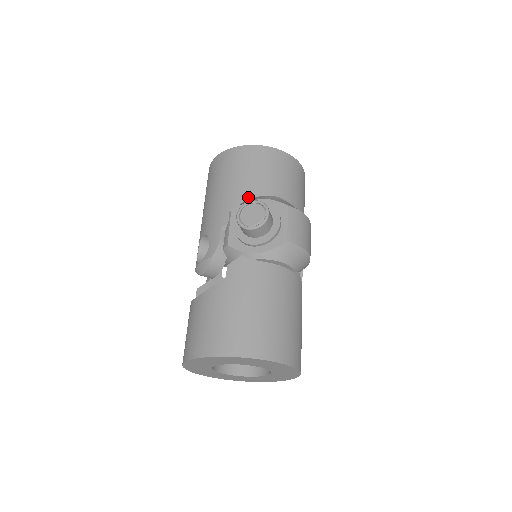
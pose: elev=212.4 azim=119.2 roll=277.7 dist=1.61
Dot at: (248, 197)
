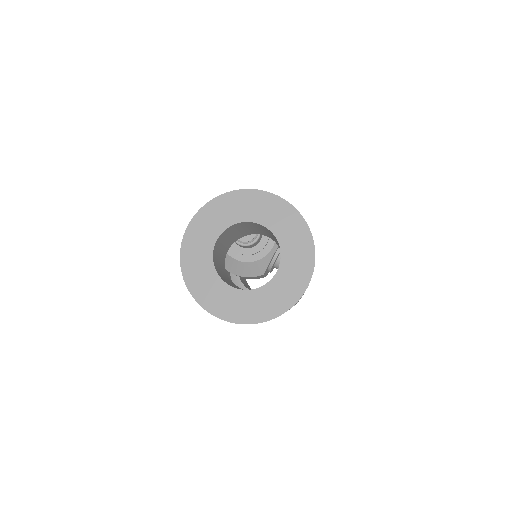
Dot at: occluded
